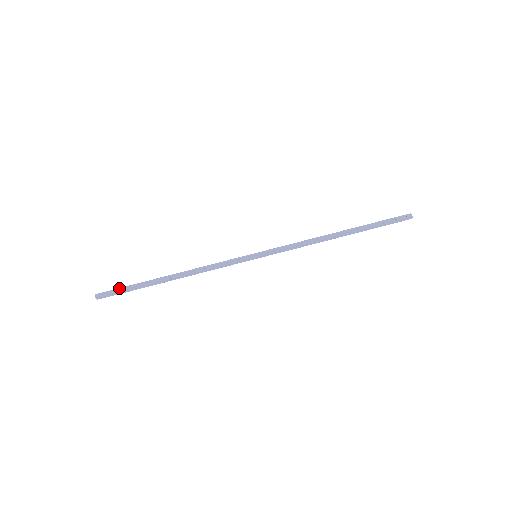
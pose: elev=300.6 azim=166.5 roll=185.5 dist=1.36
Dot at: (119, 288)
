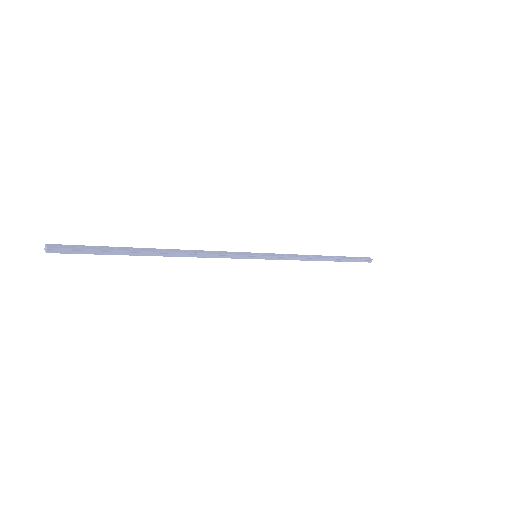
Dot at: occluded
